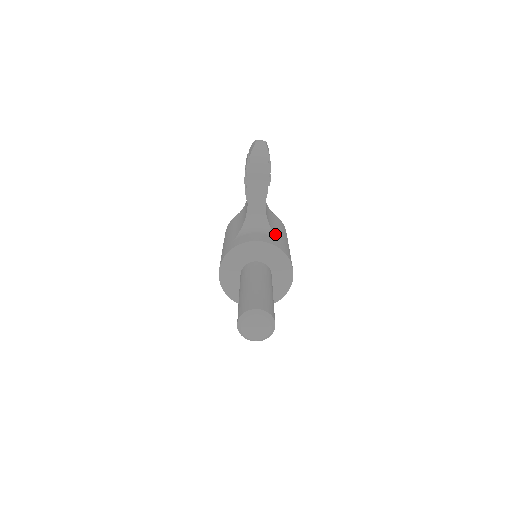
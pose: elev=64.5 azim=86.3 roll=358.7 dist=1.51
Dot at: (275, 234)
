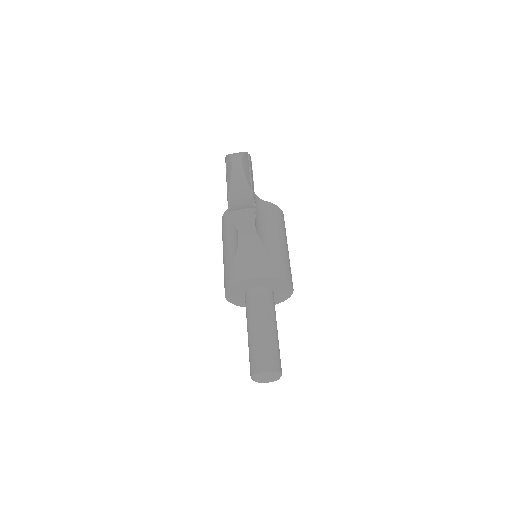
Dot at: (270, 252)
